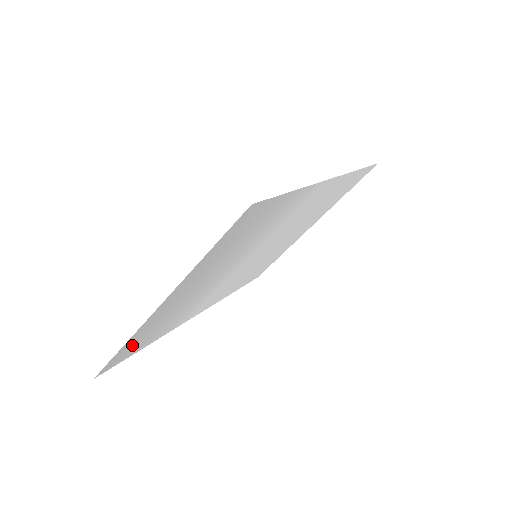
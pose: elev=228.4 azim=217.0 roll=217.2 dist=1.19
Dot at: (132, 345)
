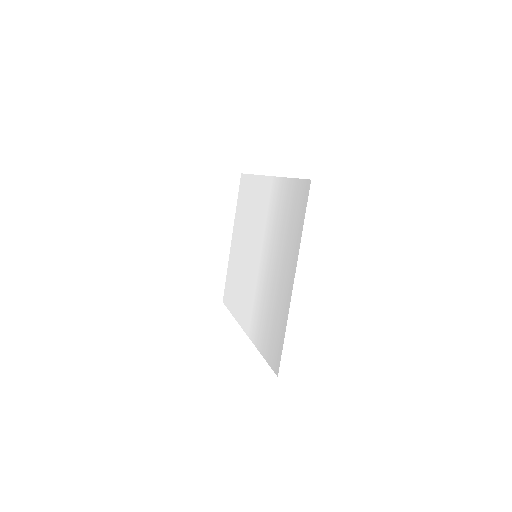
Dot at: (277, 337)
